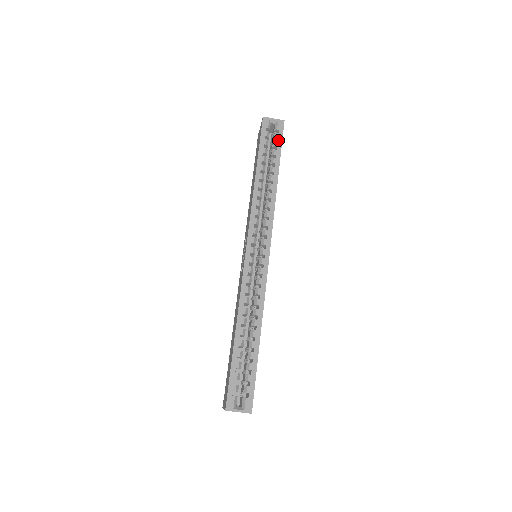
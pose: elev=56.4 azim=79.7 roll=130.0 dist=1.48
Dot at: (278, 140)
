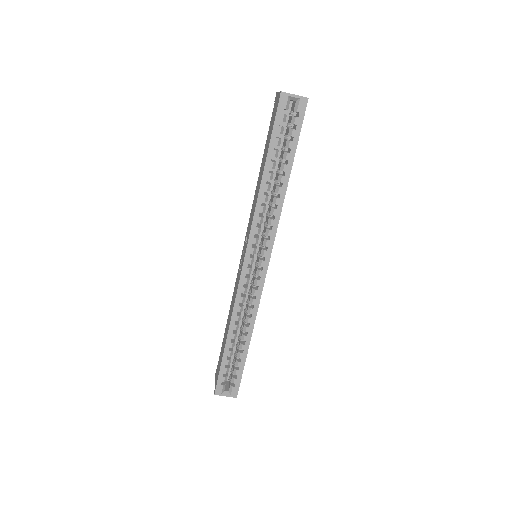
Dot at: (296, 127)
